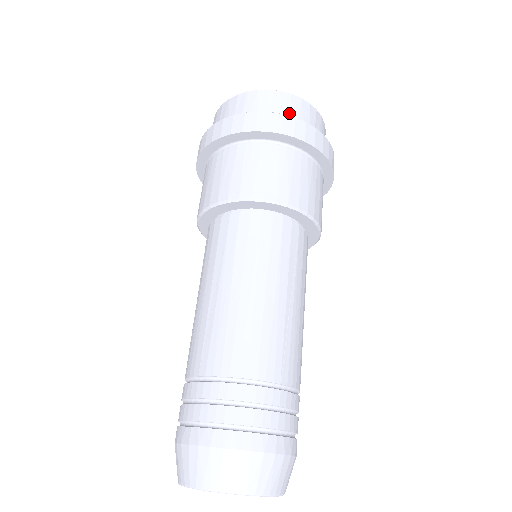
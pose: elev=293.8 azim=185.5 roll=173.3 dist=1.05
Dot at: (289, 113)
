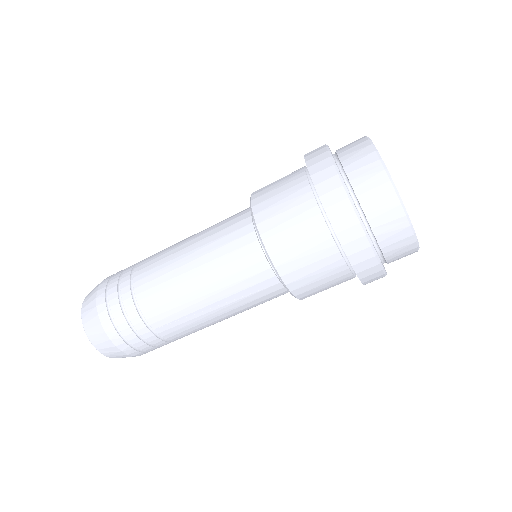
Dot at: occluded
